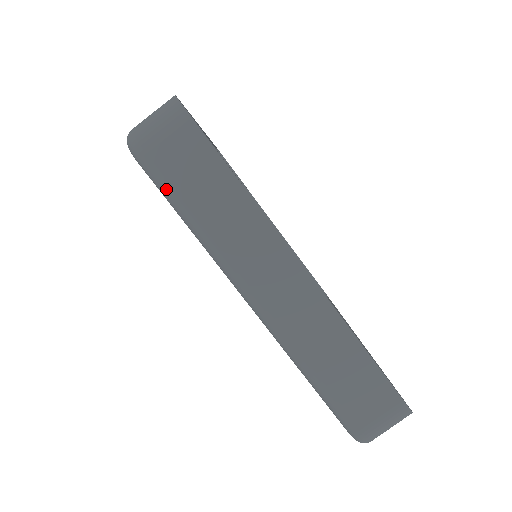
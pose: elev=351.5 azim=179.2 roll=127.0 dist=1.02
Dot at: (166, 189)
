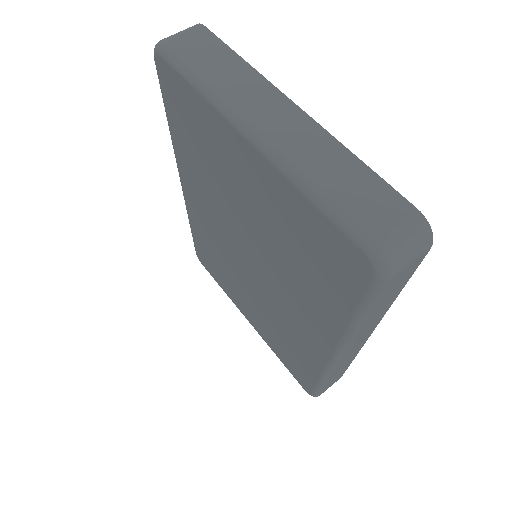
Dot at: (181, 62)
